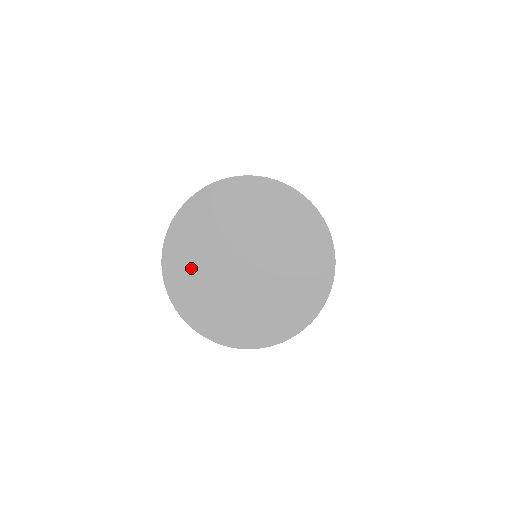
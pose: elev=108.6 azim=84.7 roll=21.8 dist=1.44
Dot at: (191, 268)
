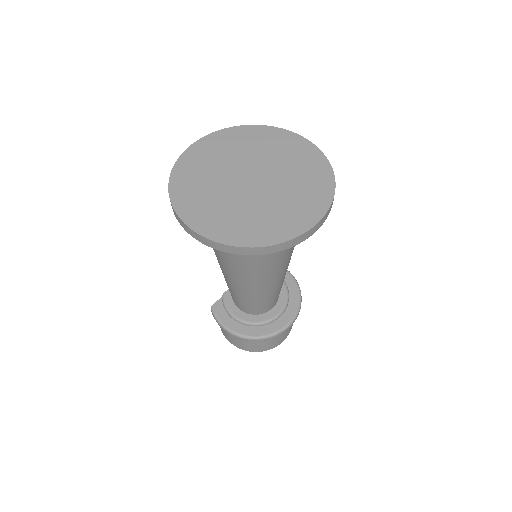
Dot at: (209, 158)
